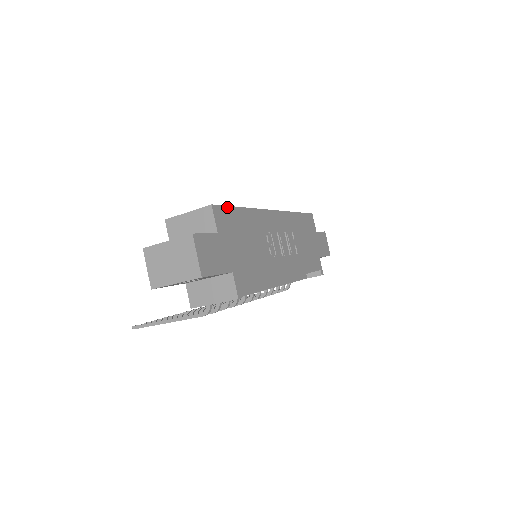
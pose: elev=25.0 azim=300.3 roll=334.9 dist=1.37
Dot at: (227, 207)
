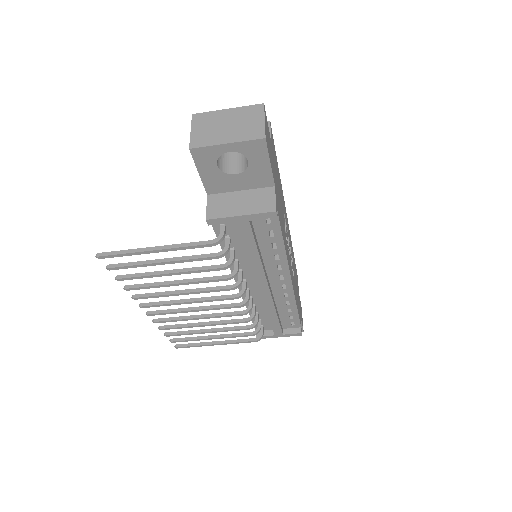
Dot at: (274, 145)
